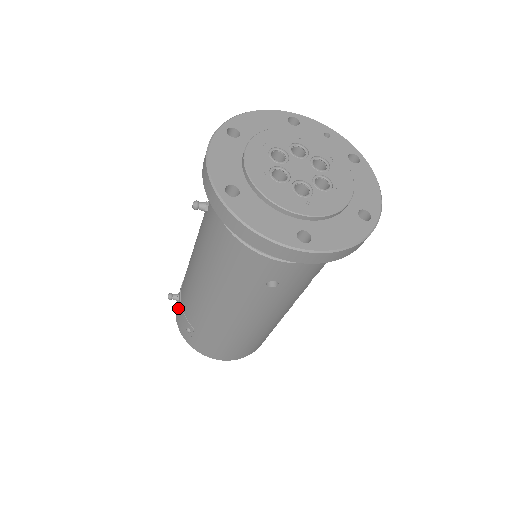
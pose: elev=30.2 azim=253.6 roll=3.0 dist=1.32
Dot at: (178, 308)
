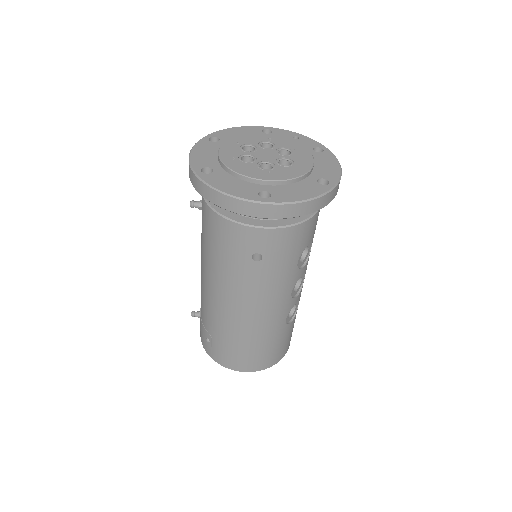
Dot at: (200, 324)
